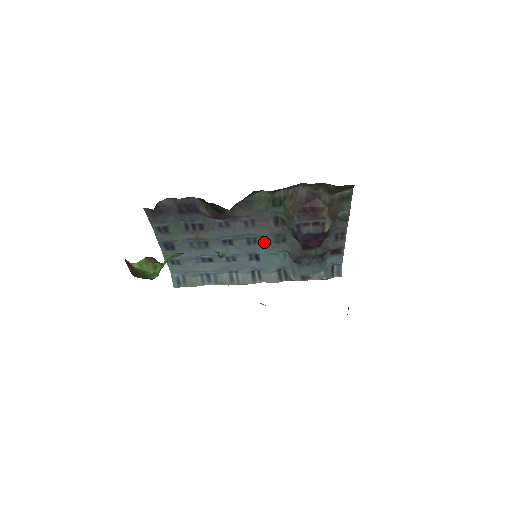
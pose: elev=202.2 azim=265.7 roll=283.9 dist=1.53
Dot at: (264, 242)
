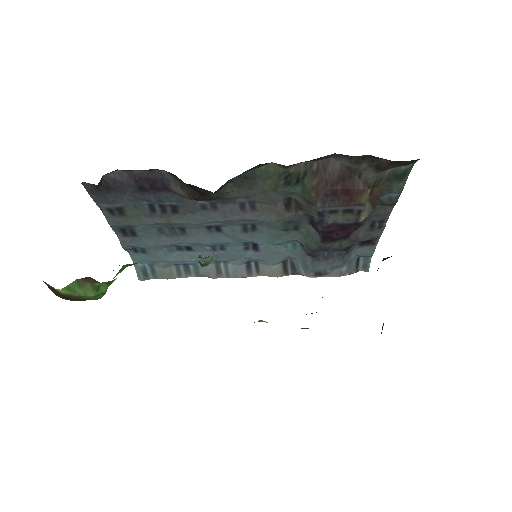
Dot at: (267, 229)
